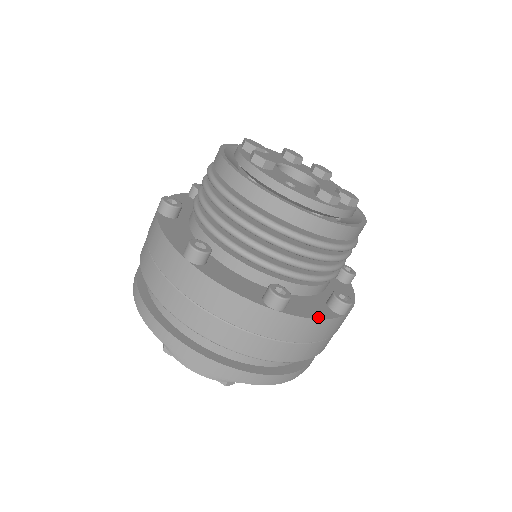
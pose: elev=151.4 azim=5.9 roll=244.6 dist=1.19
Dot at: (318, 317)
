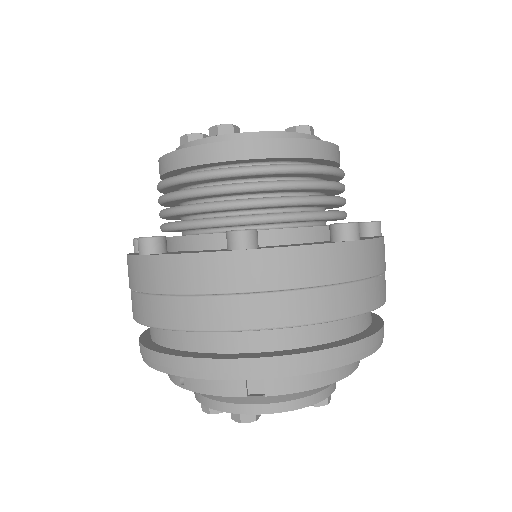
Dot at: (378, 237)
